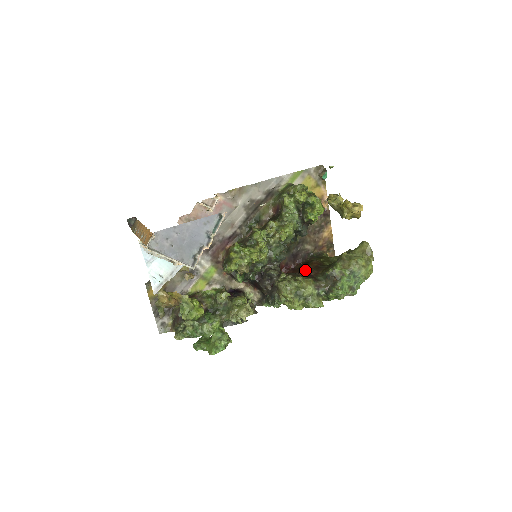
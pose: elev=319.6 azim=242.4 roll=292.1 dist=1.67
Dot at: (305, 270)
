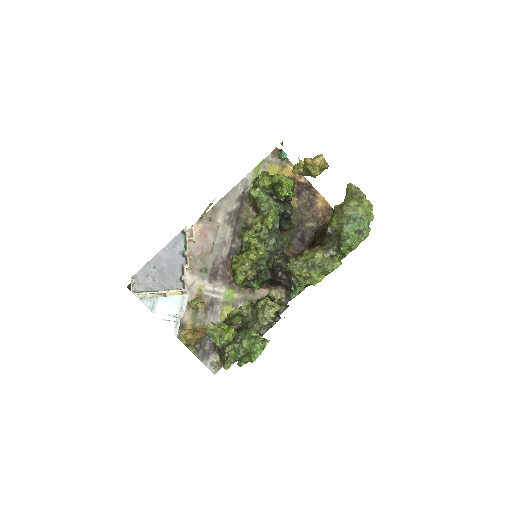
Dot at: (313, 244)
